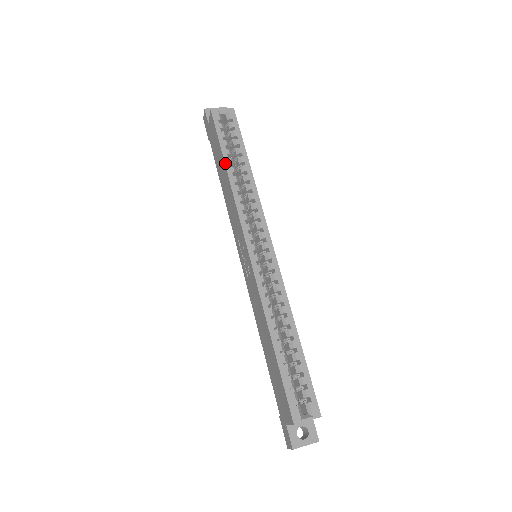
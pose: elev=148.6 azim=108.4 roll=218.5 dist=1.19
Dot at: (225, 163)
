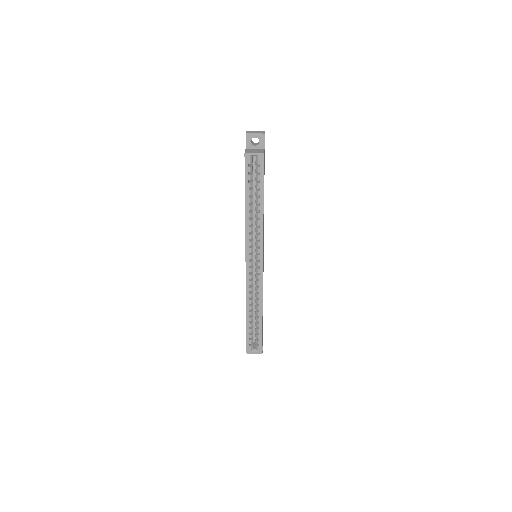
Dot at: (245, 202)
